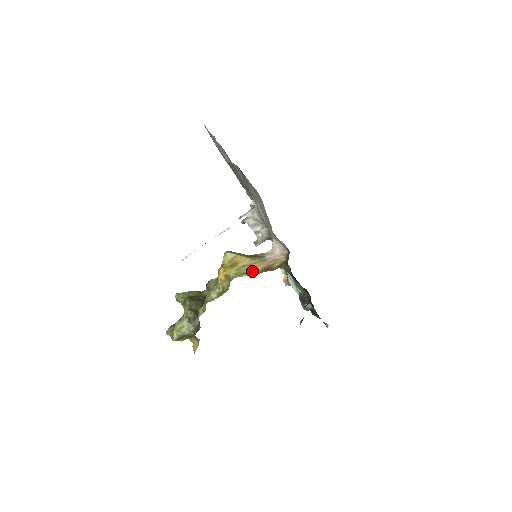
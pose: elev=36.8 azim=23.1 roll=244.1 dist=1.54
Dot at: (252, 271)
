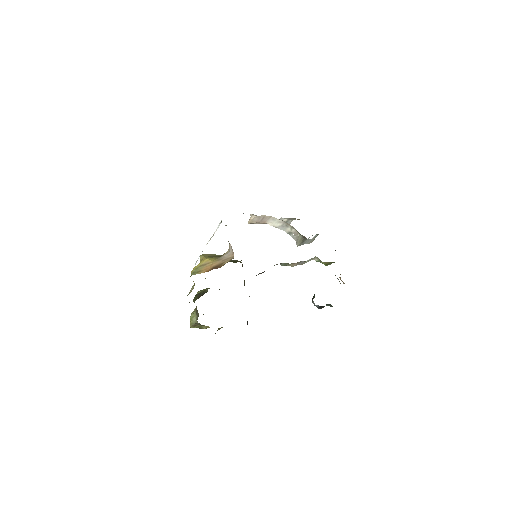
Dot at: (205, 269)
